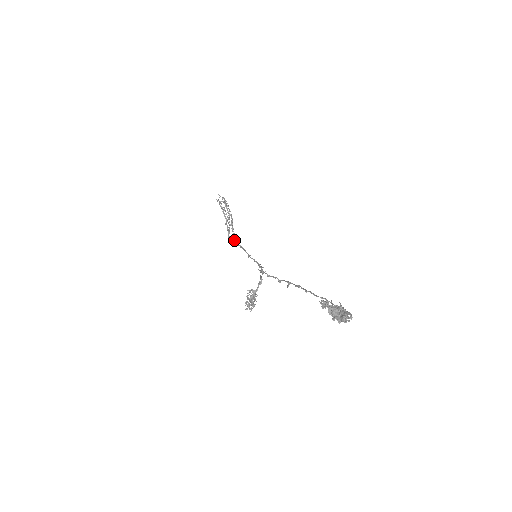
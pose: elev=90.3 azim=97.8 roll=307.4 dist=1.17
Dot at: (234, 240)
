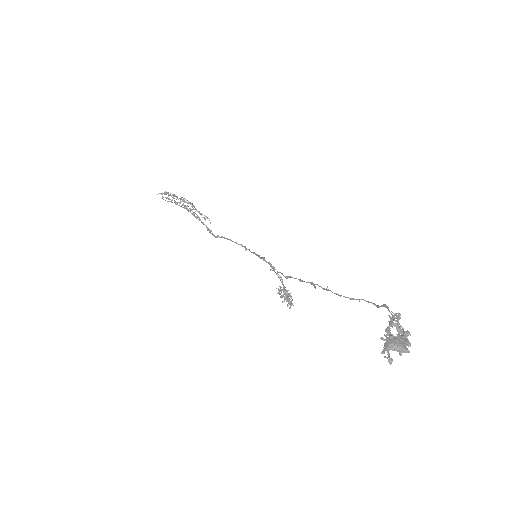
Dot at: (216, 236)
